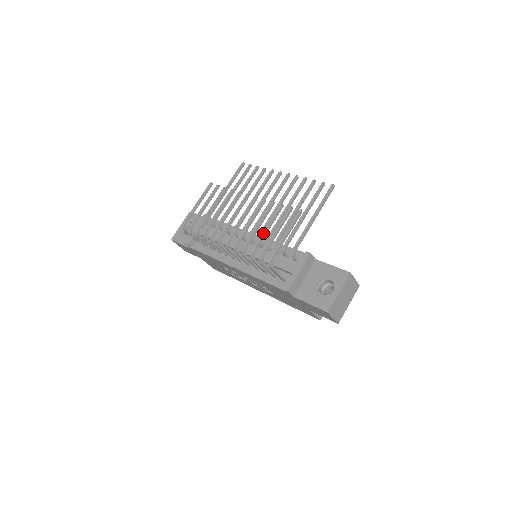
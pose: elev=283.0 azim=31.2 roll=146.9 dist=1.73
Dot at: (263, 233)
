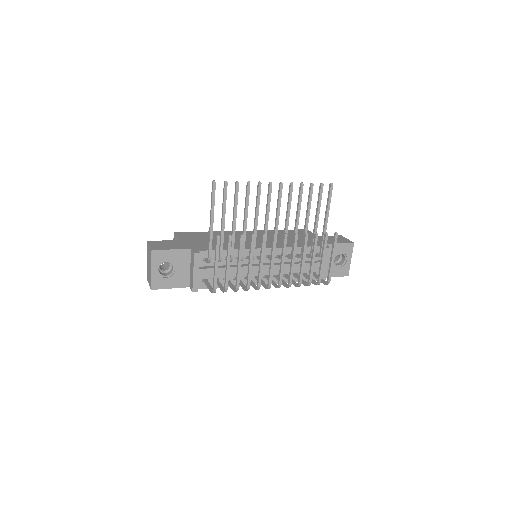
Dot at: (313, 266)
